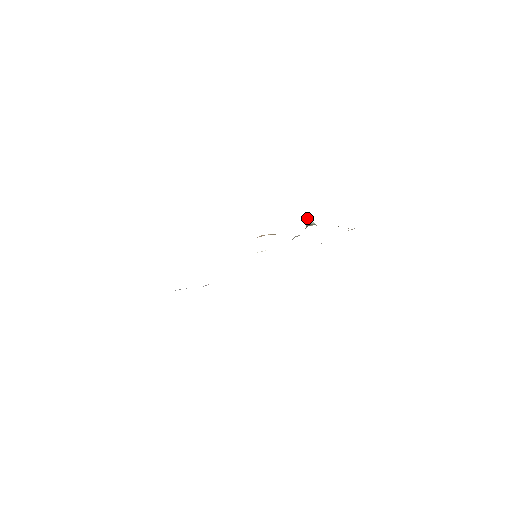
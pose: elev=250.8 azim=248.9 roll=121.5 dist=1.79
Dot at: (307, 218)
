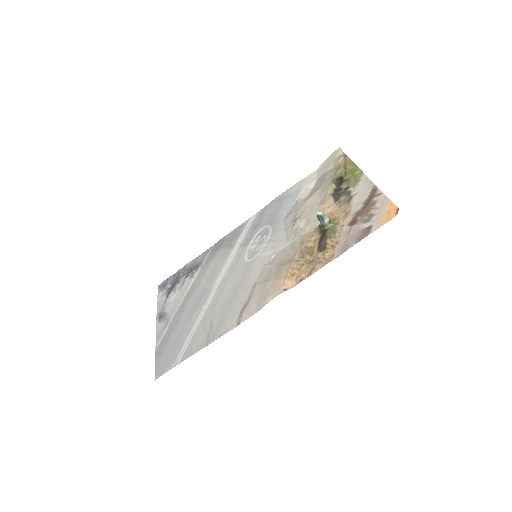
Dot at: (319, 217)
